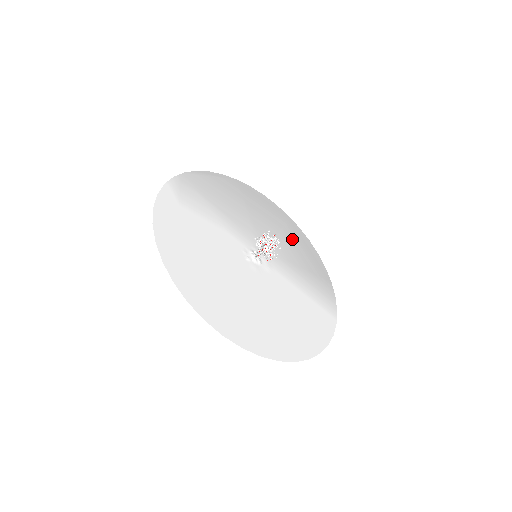
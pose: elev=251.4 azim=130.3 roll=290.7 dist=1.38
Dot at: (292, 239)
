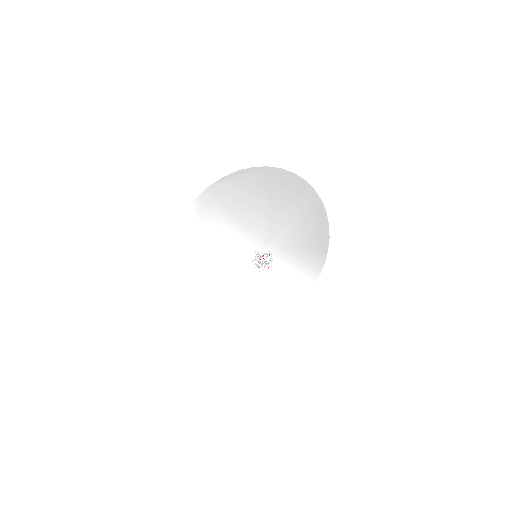
Dot at: (305, 219)
